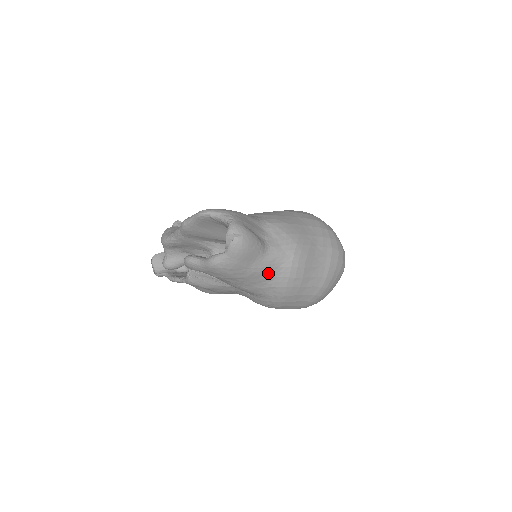
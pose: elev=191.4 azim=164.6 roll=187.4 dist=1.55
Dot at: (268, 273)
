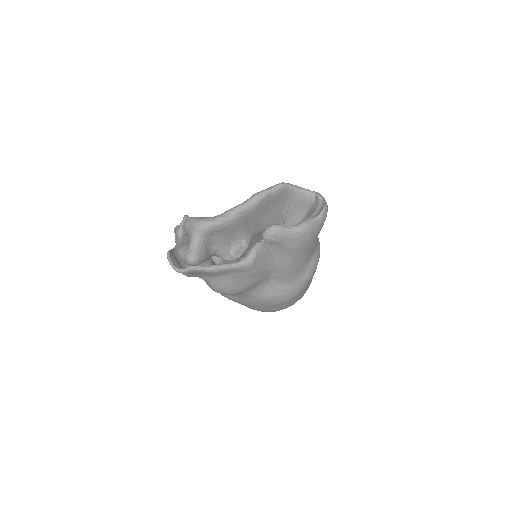
Dot at: (314, 250)
